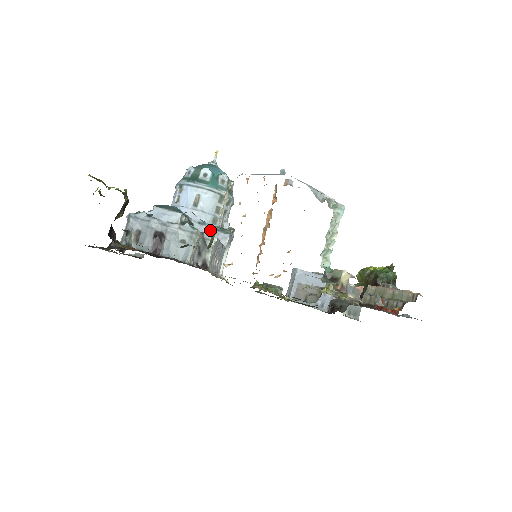
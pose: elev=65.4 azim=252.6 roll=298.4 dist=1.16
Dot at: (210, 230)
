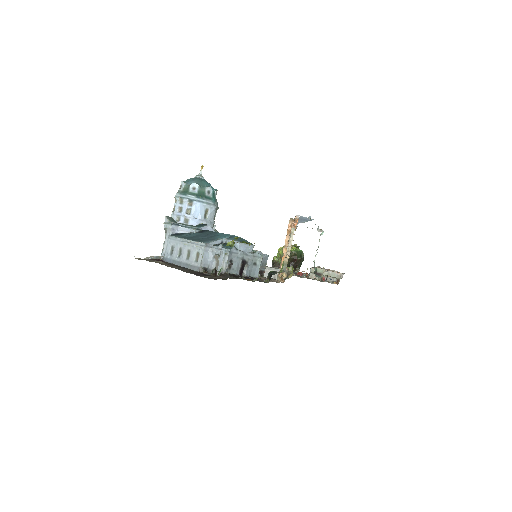
Dot at: occluded
